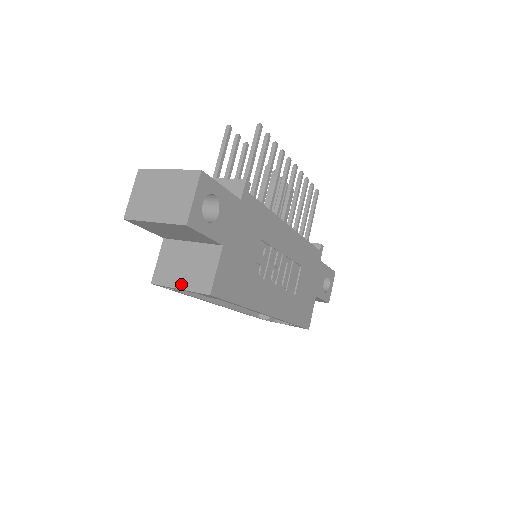
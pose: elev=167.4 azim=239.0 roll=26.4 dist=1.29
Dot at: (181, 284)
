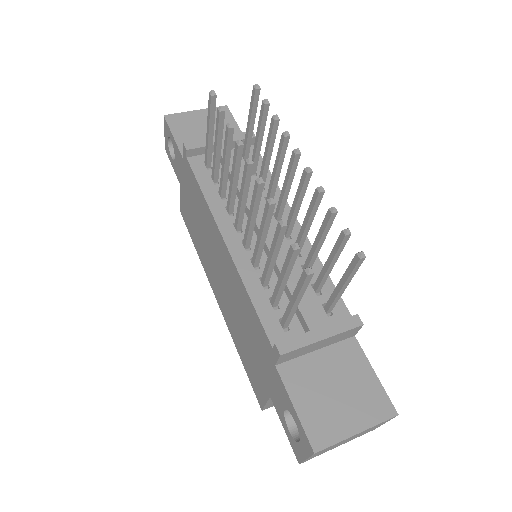
Dot at: occluded
